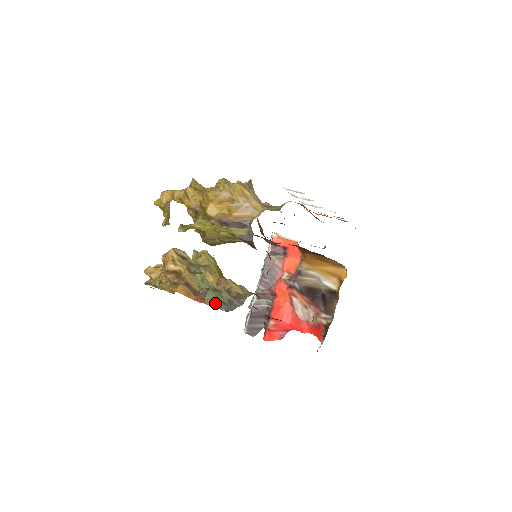
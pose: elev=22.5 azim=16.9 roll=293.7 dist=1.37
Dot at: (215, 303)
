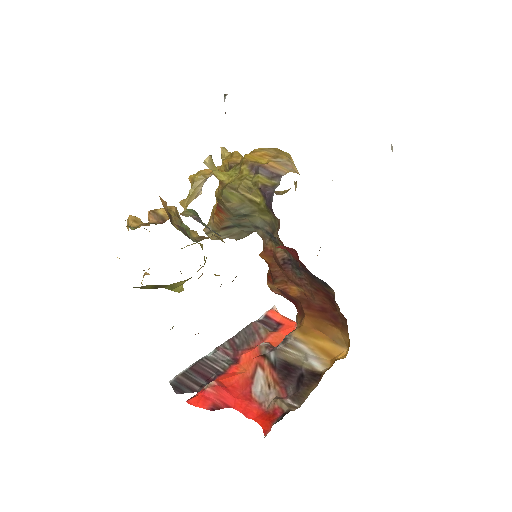
Dot at: (192, 215)
